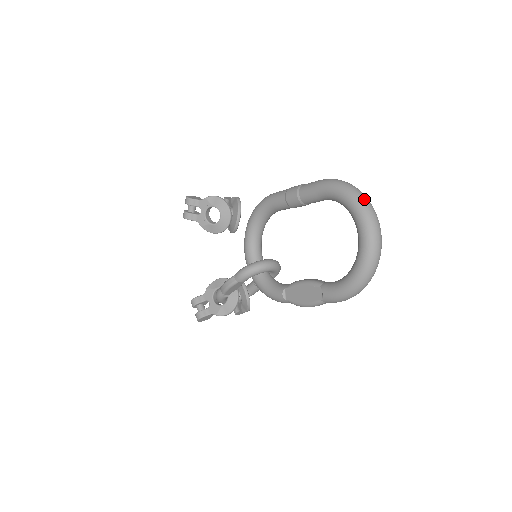
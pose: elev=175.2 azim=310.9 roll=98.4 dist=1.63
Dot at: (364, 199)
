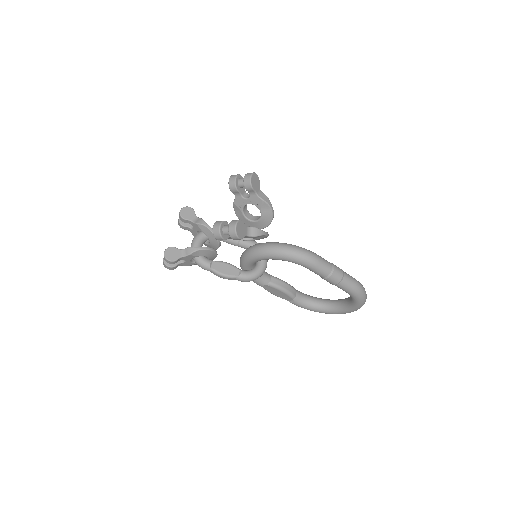
Dot at: occluded
